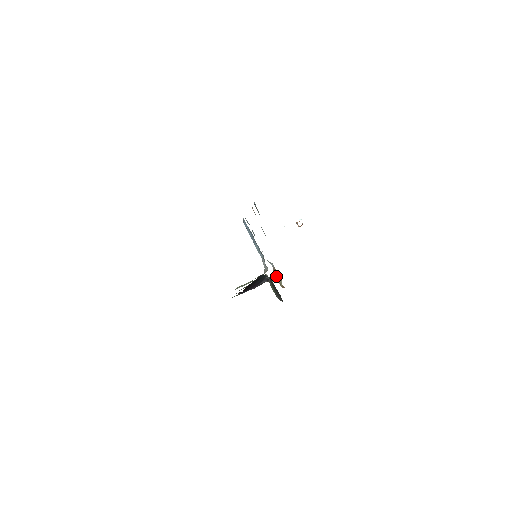
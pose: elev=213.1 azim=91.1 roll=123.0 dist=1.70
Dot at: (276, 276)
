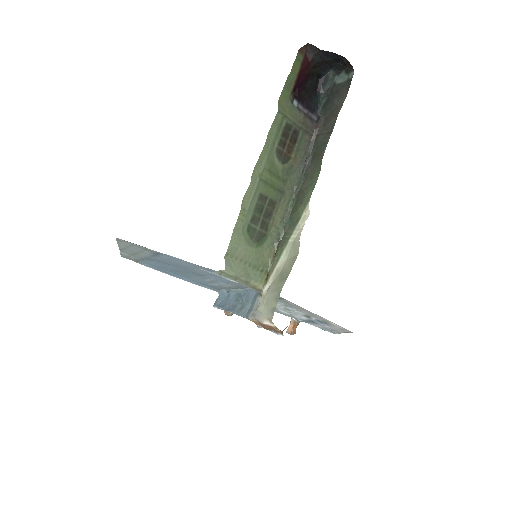
Dot at: occluded
